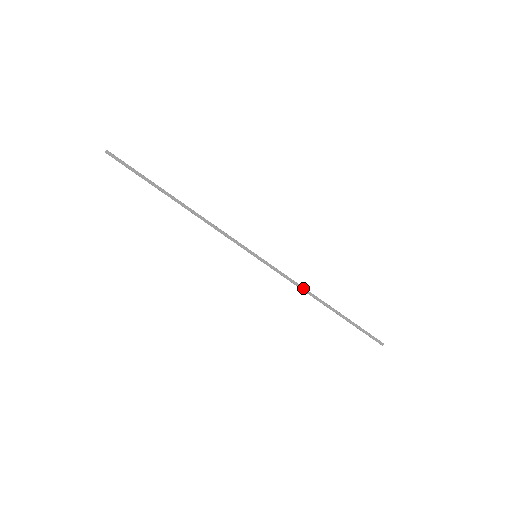
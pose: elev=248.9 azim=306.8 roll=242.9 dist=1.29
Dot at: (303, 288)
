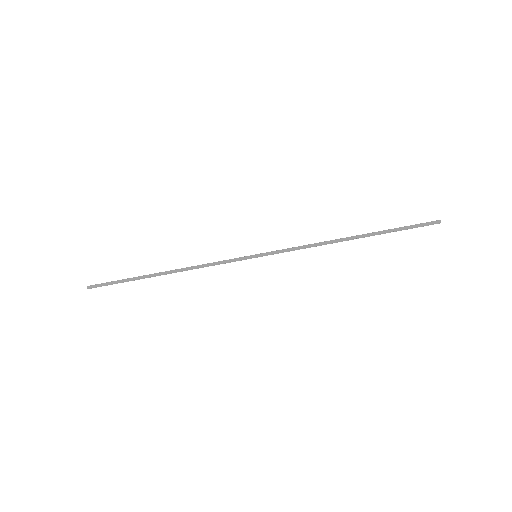
Dot at: (318, 243)
